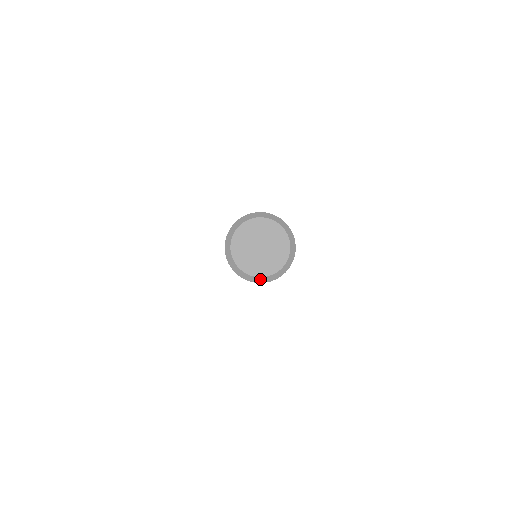
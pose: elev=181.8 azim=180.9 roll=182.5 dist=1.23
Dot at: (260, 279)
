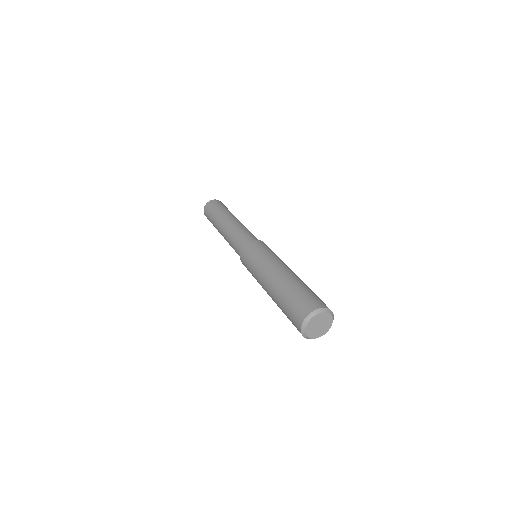
Dot at: occluded
